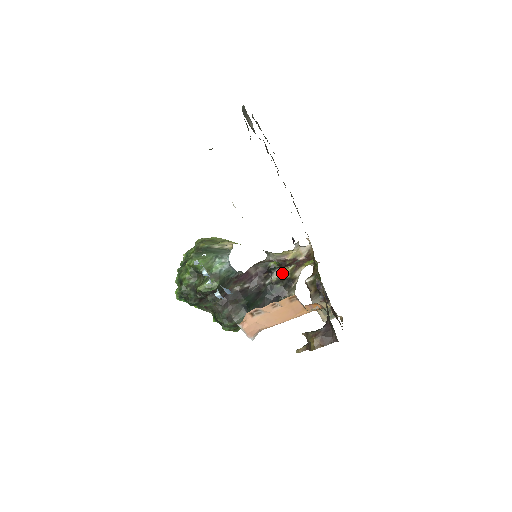
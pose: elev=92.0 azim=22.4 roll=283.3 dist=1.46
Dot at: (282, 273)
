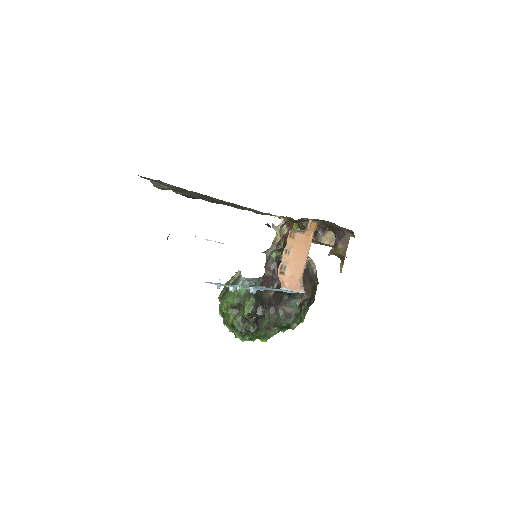
Dot at: occluded
